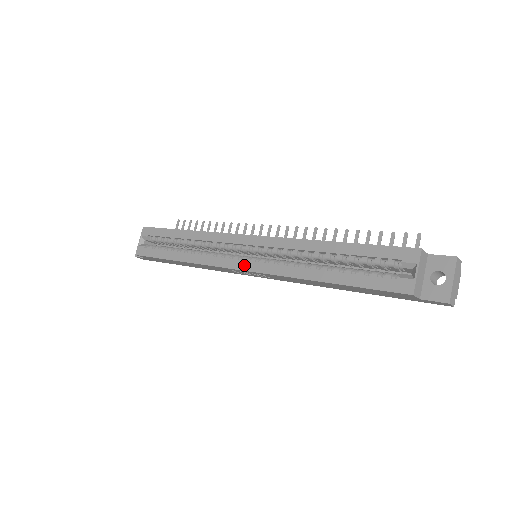
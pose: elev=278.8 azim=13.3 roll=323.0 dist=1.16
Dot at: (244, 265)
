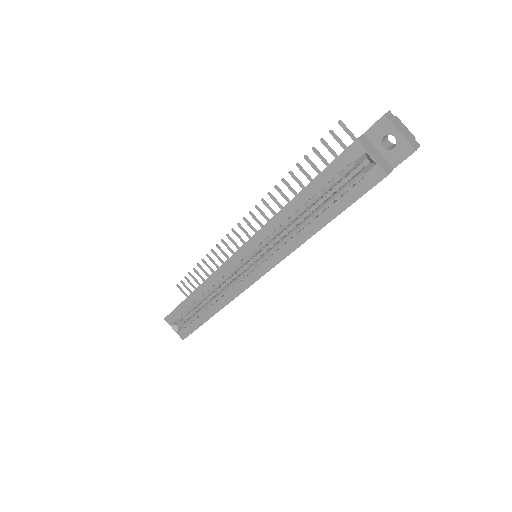
Dot at: (258, 273)
